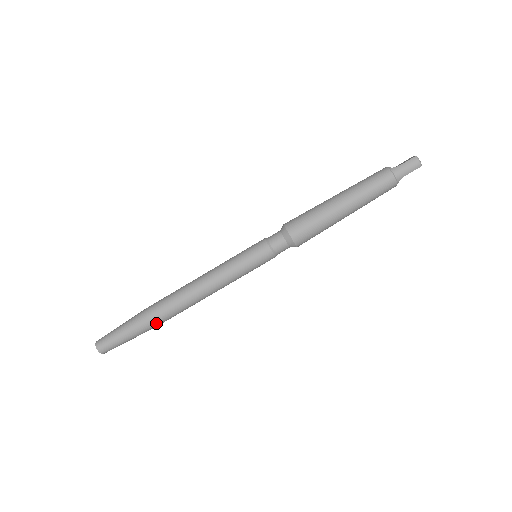
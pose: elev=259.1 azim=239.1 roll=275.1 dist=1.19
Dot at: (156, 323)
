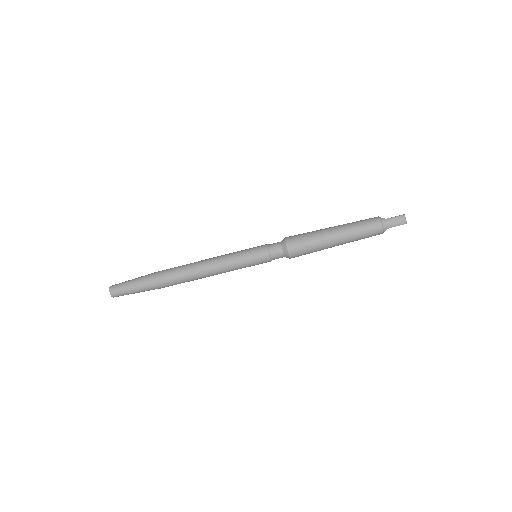
Dot at: (162, 285)
